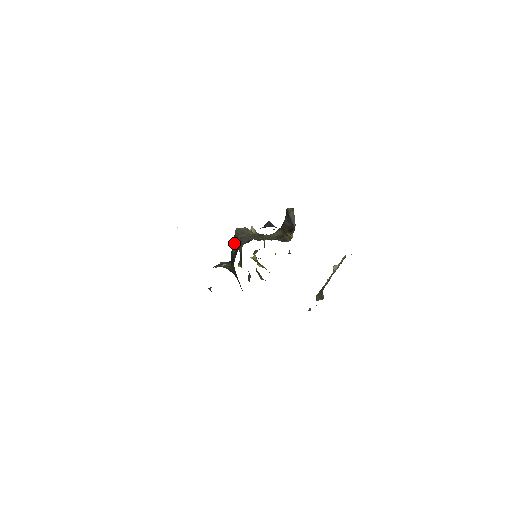
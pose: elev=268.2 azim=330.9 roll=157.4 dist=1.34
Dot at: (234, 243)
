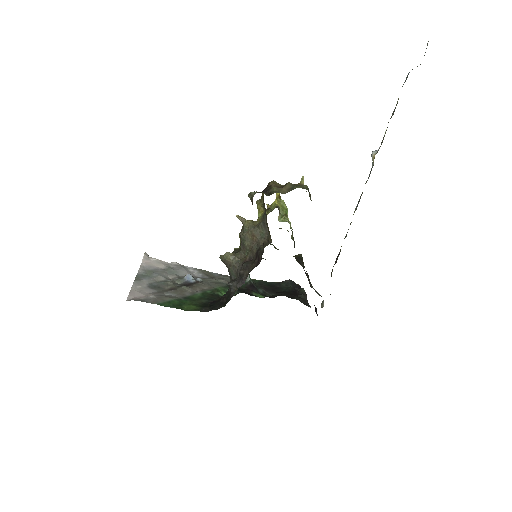
Dot at: occluded
